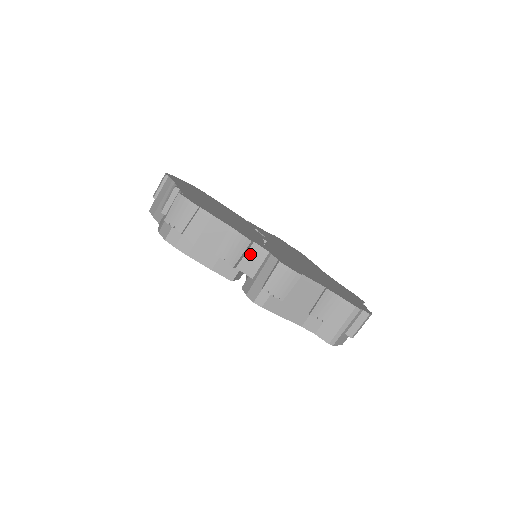
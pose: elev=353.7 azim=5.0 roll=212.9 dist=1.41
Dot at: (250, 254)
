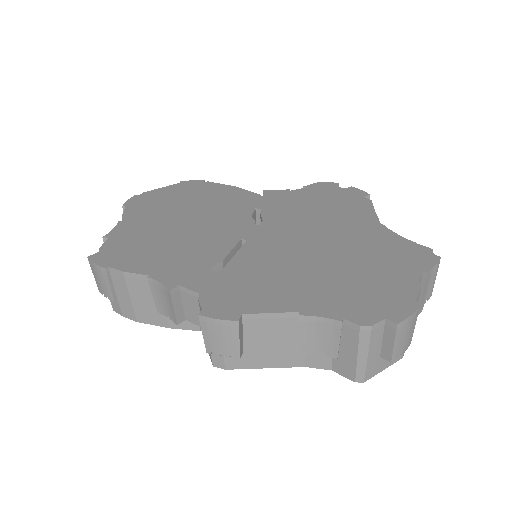
Dot at: (186, 301)
